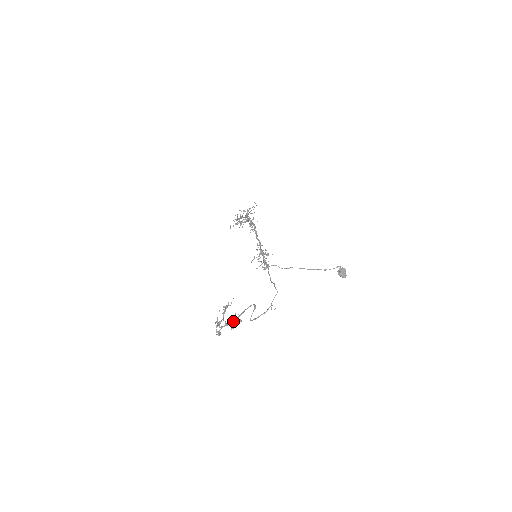
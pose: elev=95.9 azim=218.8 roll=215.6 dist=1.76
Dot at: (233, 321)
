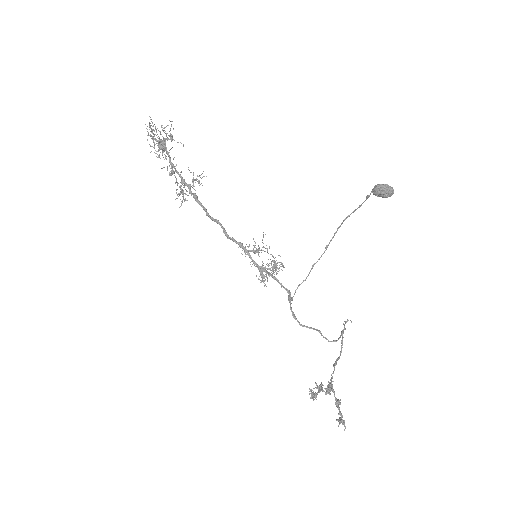
Dot at: occluded
